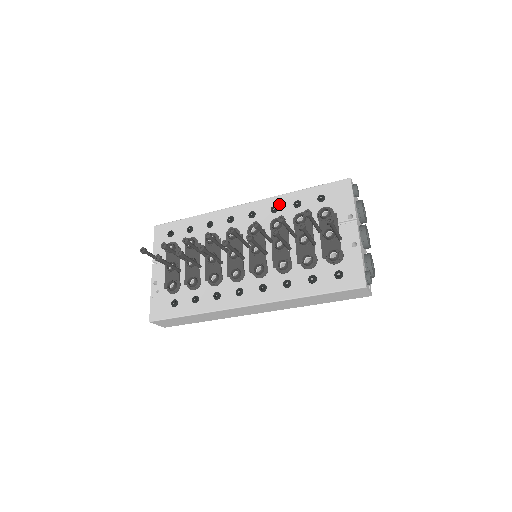
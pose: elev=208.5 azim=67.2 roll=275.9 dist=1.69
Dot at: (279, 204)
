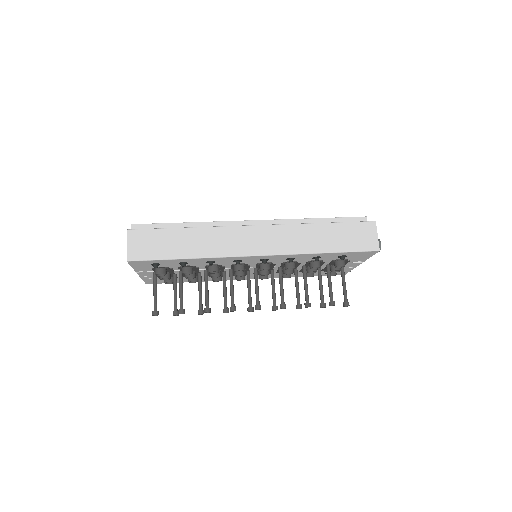
Dot at: (297, 257)
